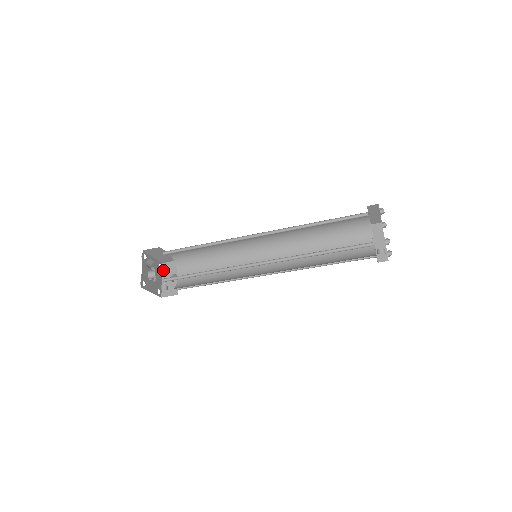
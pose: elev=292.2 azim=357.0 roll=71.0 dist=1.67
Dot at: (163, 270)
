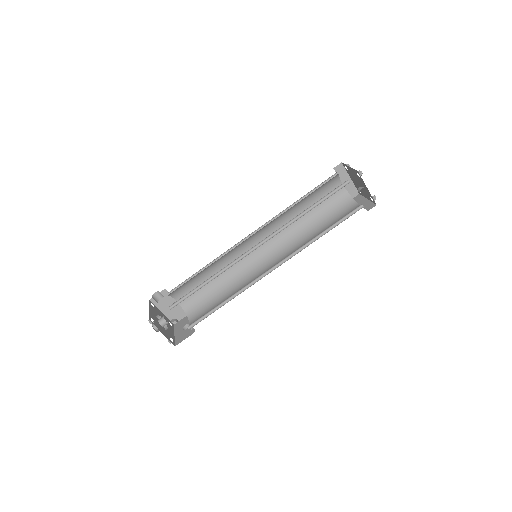
Dot at: (175, 328)
